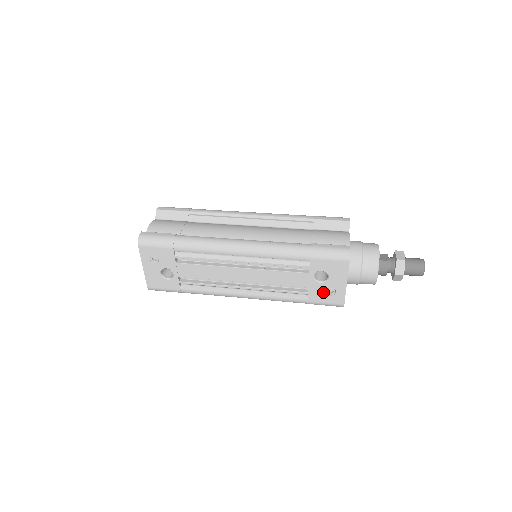
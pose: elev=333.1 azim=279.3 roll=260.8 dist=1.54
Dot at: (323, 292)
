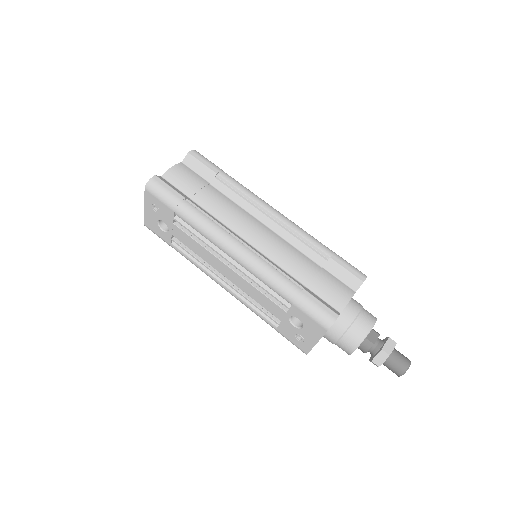
Dot at: (293, 333)
